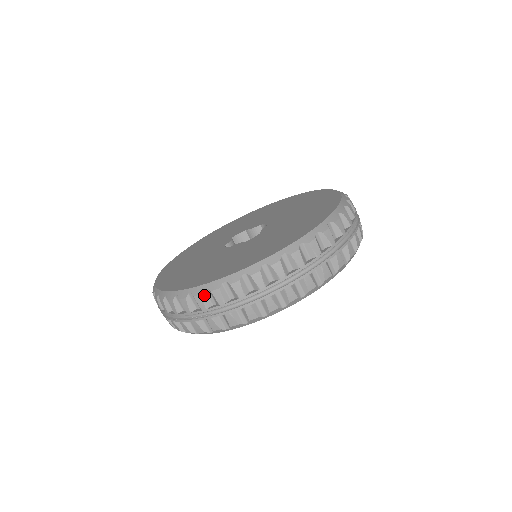
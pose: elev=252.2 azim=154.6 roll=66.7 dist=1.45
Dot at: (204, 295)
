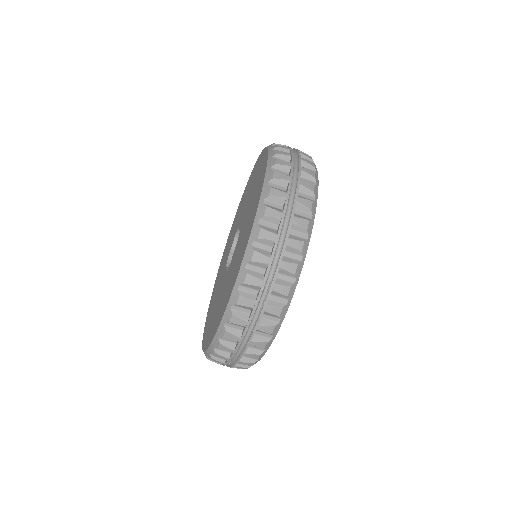
Dot at: (249, 272)
